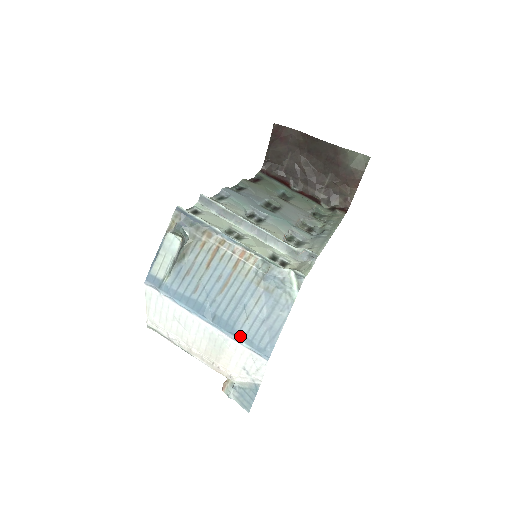
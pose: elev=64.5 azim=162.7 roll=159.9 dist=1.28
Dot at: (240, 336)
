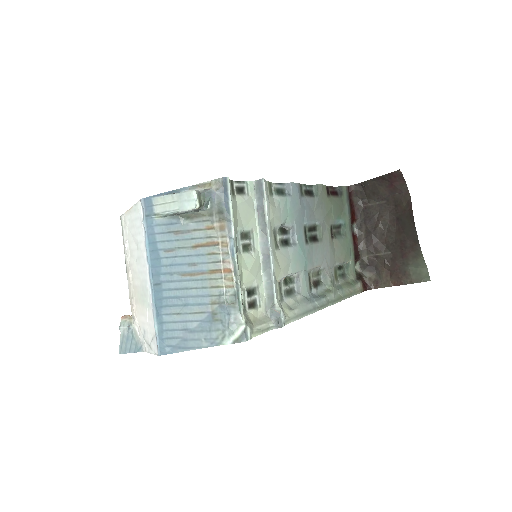
Dot at: (160, 318)
